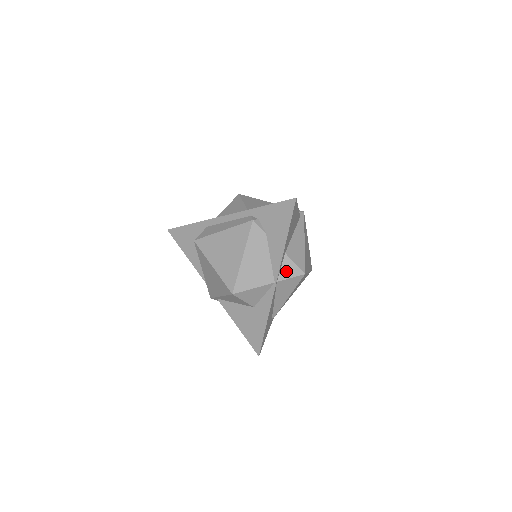
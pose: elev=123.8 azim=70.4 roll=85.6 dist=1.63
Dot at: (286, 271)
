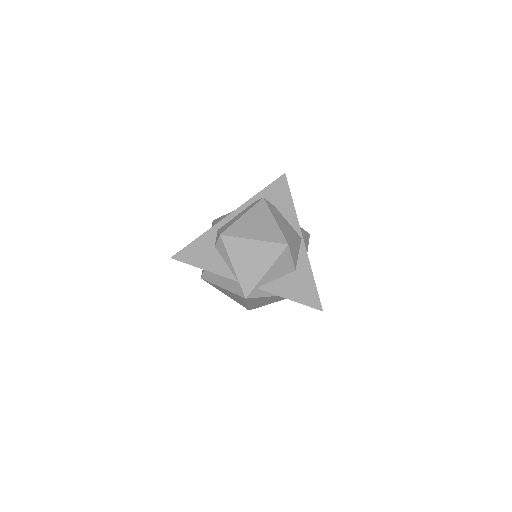
Dot at: occluded
